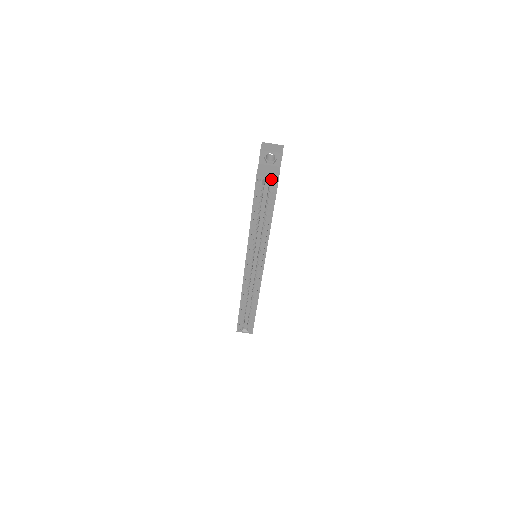
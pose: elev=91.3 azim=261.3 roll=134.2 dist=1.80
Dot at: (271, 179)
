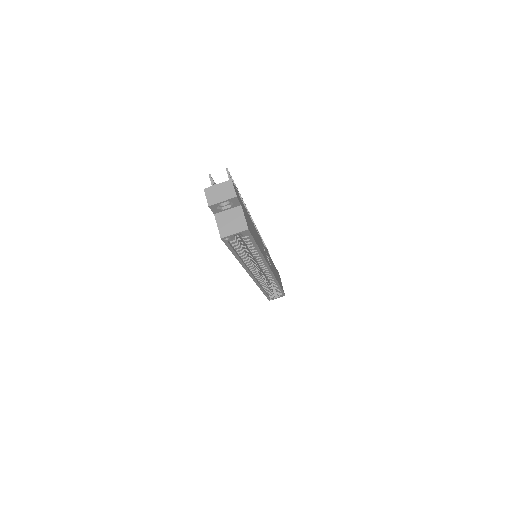
Dot at: (239, 233)
